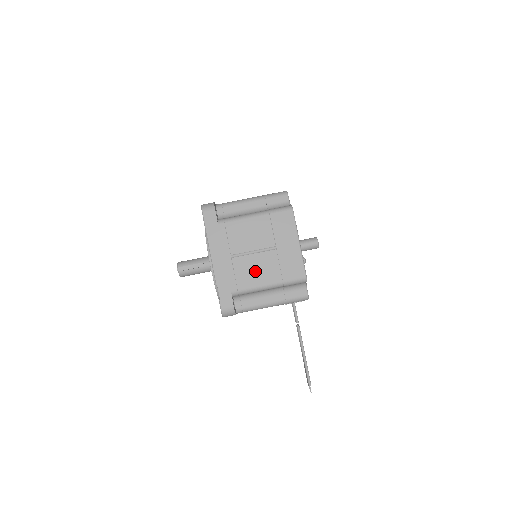
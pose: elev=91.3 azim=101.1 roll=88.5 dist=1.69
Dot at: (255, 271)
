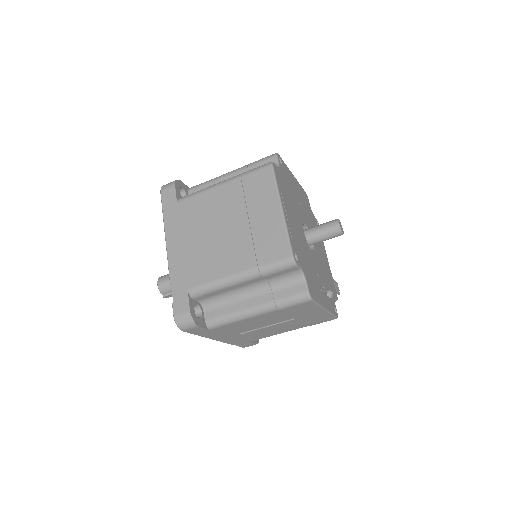
Dot at: (273, 331)
